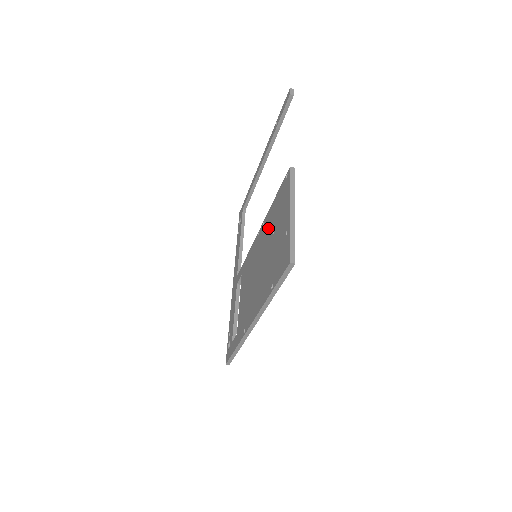
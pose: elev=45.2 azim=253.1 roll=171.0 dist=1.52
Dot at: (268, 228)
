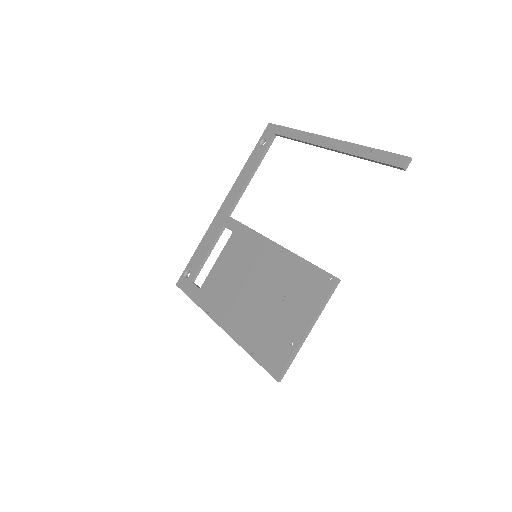
Dot at: (282, 275)
